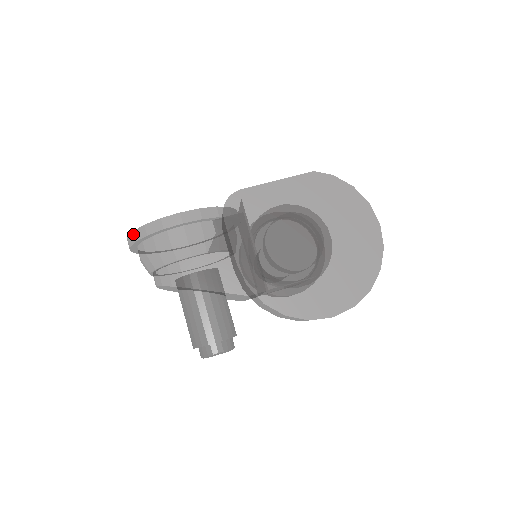
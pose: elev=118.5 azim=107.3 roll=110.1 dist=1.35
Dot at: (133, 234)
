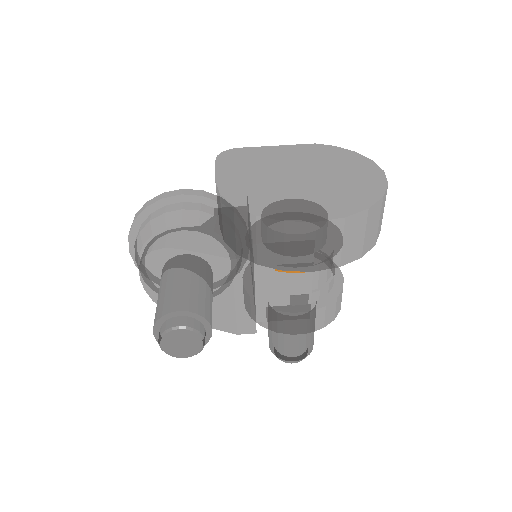
Dot at: (135, 216)
